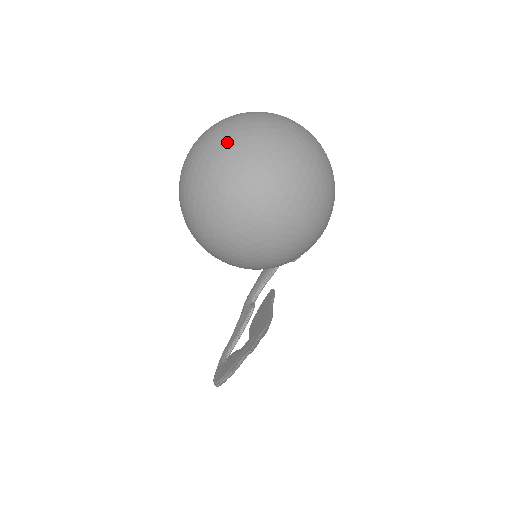
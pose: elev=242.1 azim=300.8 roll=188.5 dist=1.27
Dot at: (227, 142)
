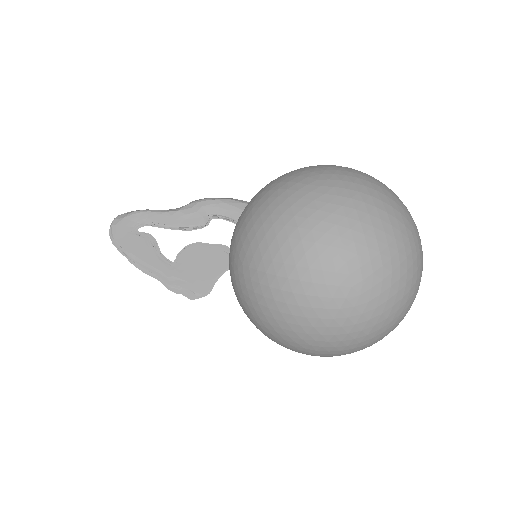
Dot at: (360, 313)
